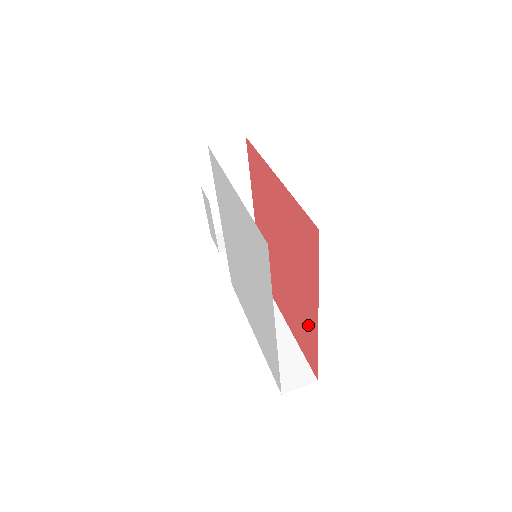
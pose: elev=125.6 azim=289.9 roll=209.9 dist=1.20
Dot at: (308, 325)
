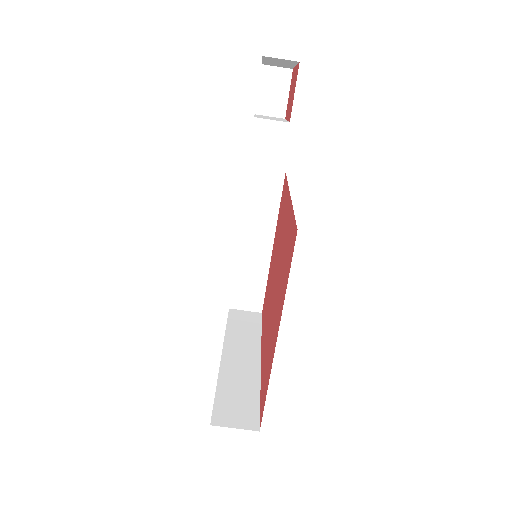
Dot at: (264, 324)
